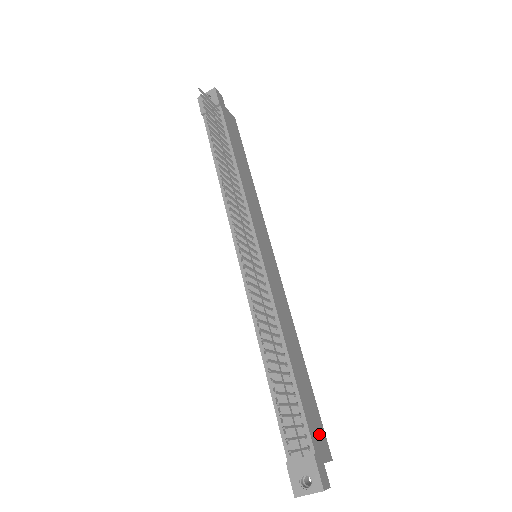
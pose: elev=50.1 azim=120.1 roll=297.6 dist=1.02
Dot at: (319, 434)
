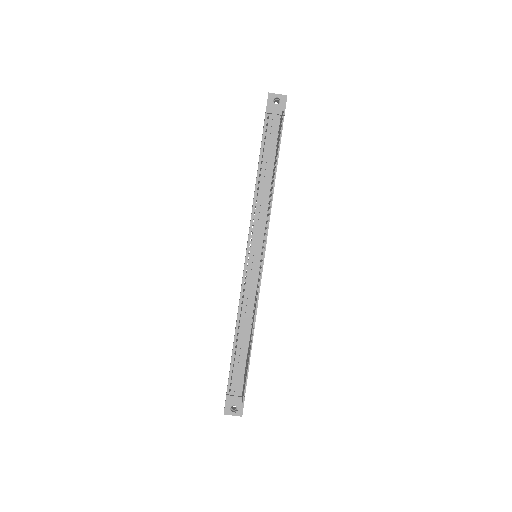
Dot at: occluded
